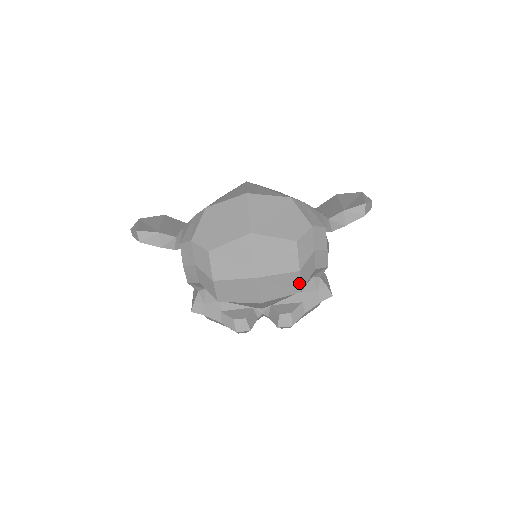
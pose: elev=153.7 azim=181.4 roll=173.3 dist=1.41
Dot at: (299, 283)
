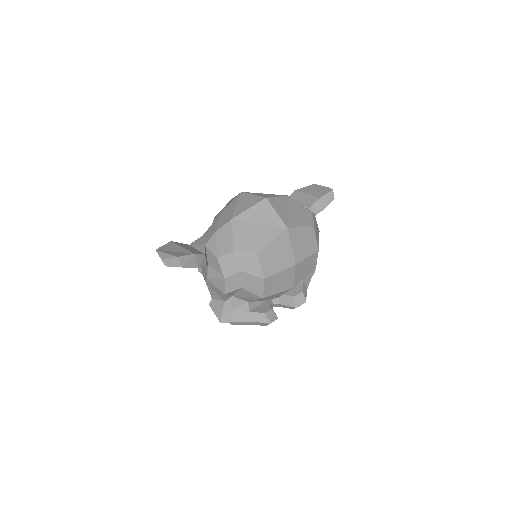
Dot at: (316, 261)
